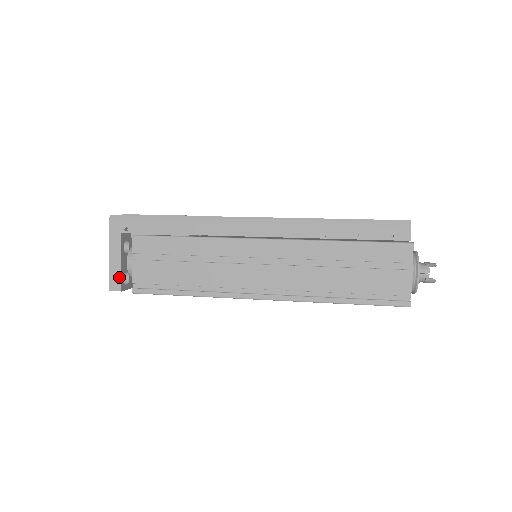
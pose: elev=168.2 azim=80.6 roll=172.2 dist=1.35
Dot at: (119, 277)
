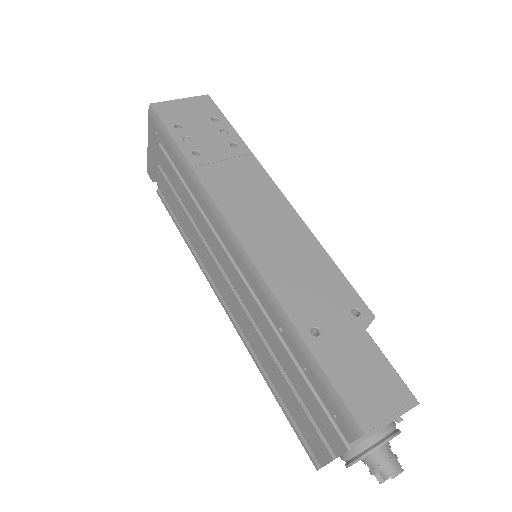
Dot at: (152, 169)
